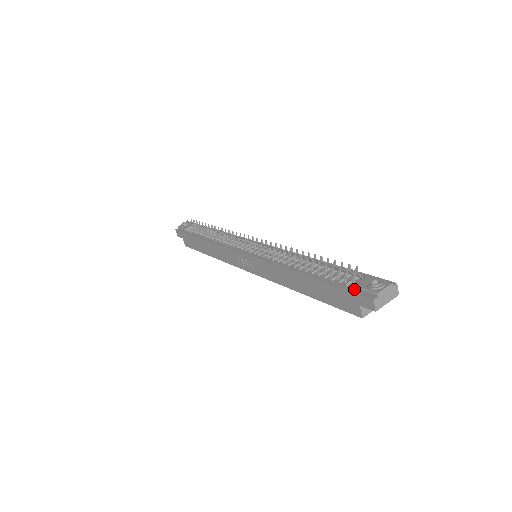
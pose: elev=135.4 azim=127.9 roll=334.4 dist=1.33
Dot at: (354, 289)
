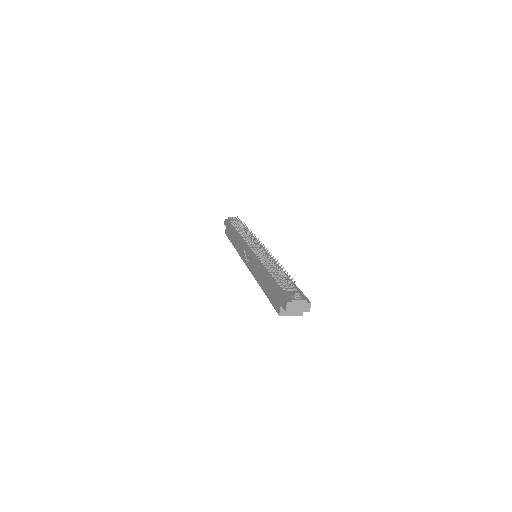
Dot at: (284, 293)
